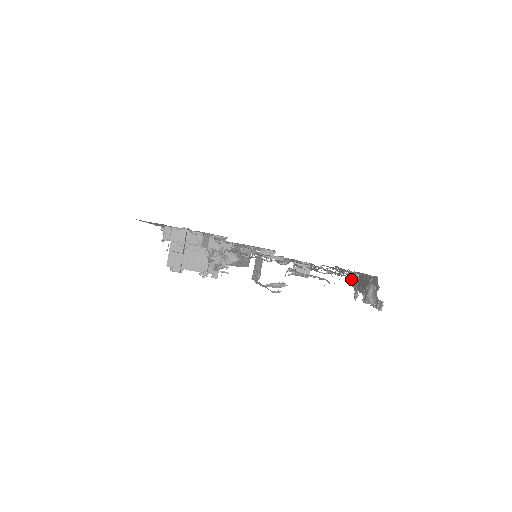
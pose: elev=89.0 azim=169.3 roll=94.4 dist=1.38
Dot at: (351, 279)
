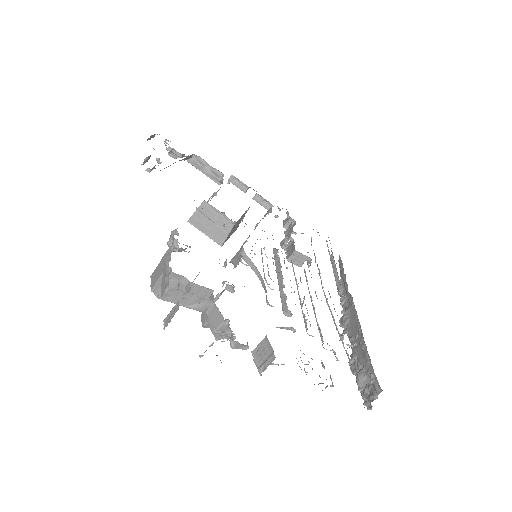
Dot at: (341, 282)
